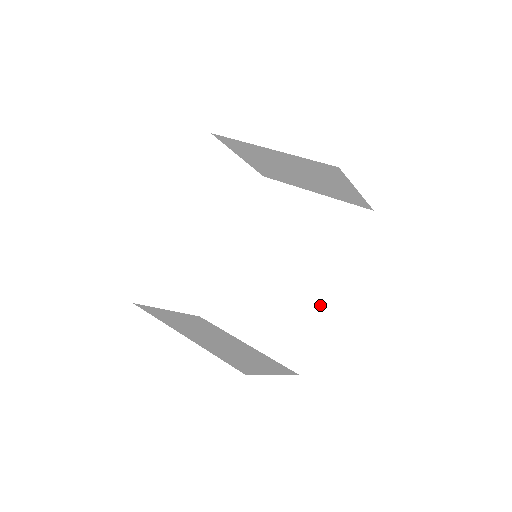
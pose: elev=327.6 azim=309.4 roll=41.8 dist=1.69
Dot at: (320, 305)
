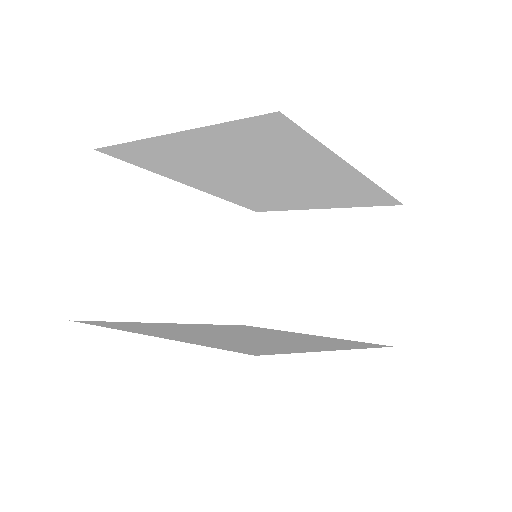
Dot at: (312, 347)
